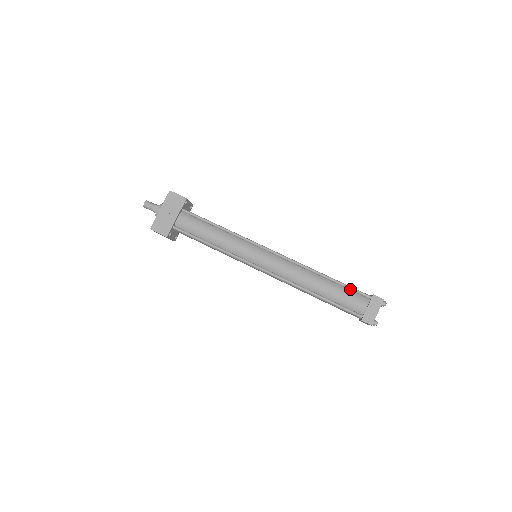
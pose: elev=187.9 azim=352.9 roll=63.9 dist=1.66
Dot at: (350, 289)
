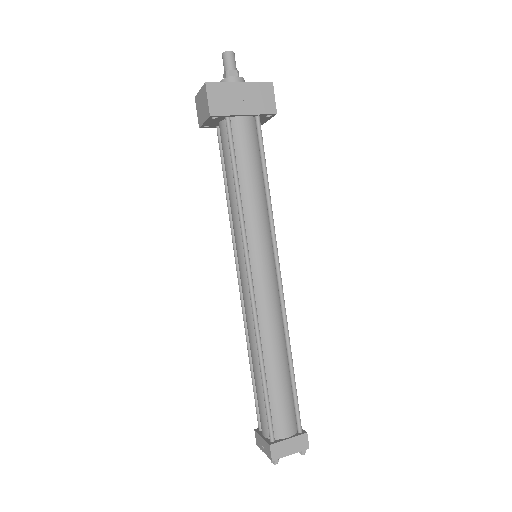
Dot at: (295, 402)
